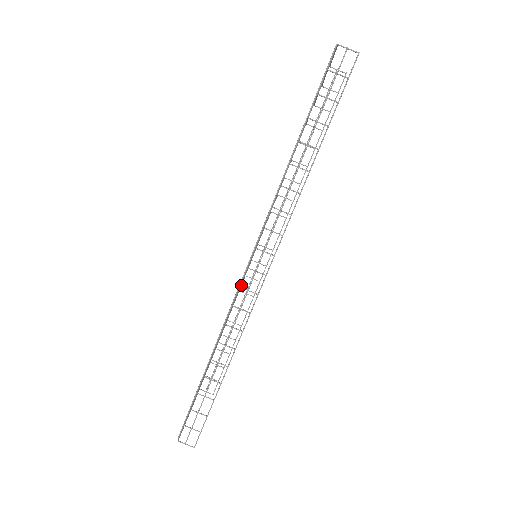
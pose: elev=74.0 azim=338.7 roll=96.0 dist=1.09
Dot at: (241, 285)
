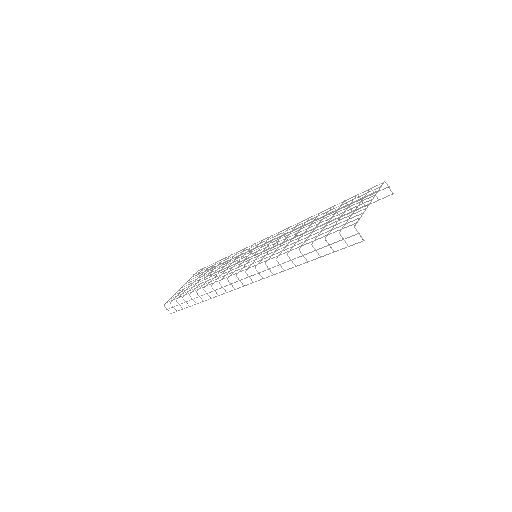
Dot at: occluded
